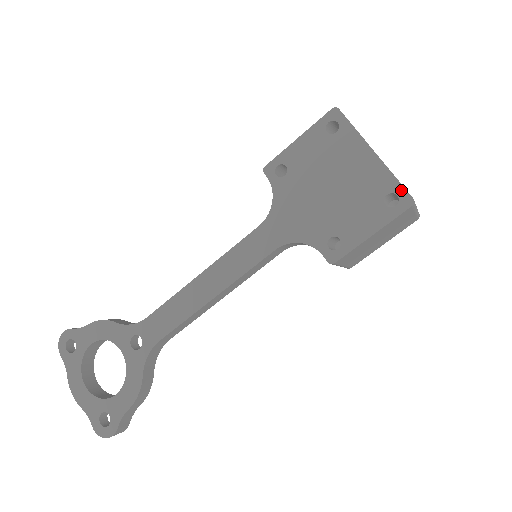
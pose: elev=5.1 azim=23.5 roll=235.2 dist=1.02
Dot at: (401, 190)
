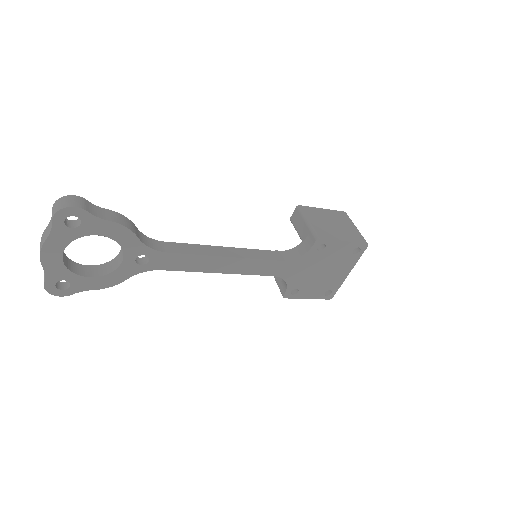
Dot at: (335, 292)
